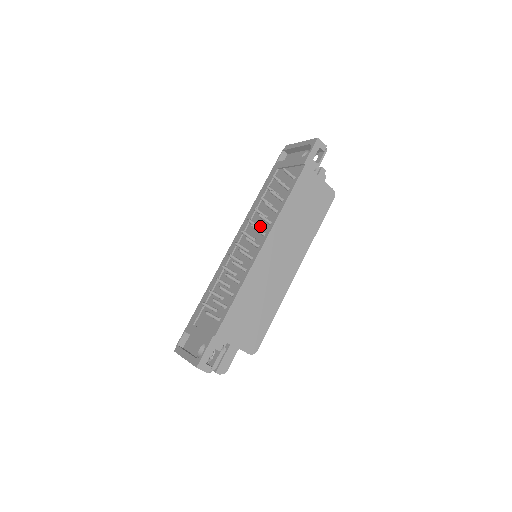
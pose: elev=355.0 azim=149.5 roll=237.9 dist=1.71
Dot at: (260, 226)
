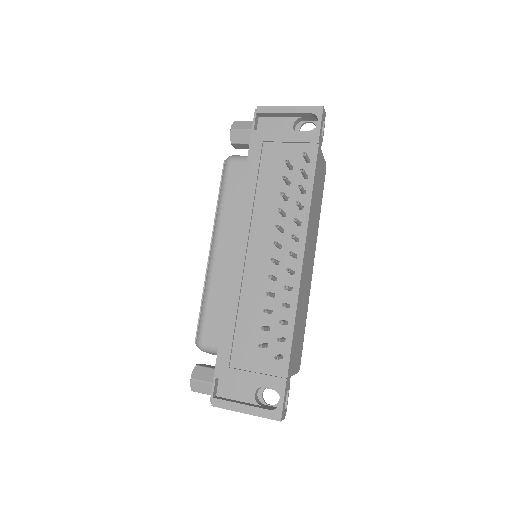
Dot at: occluded
